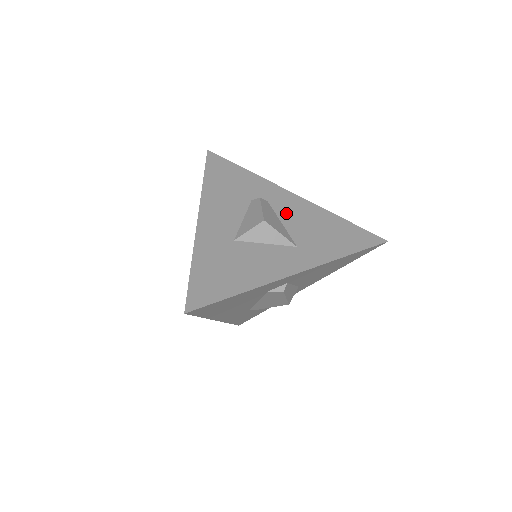
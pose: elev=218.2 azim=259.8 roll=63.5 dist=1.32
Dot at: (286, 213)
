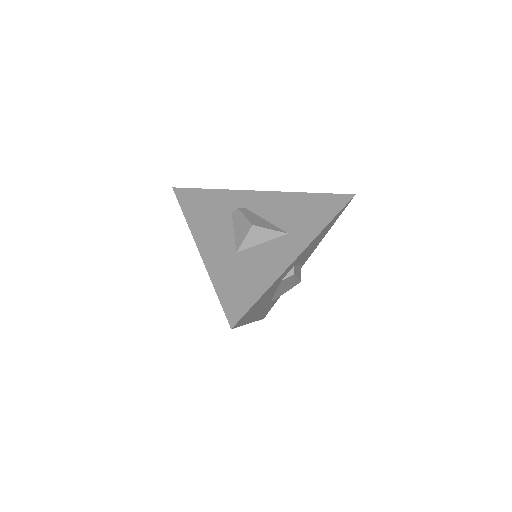
Dot at: (265, 210)
